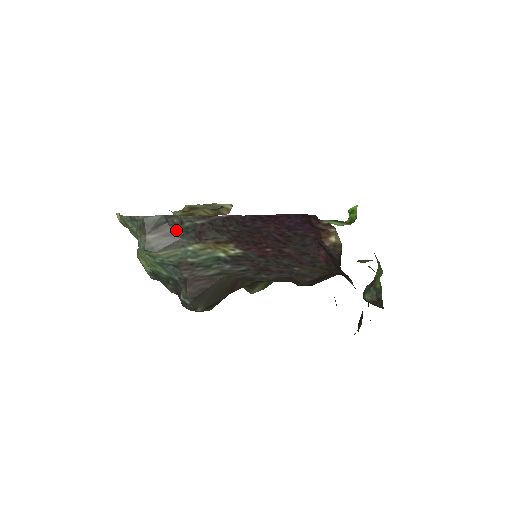
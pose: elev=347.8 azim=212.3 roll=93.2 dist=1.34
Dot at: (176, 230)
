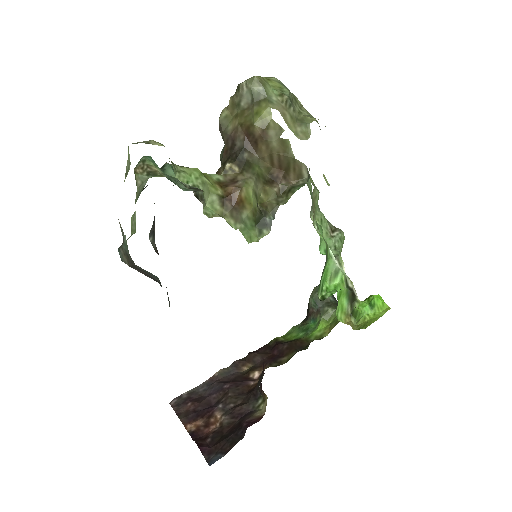
Dot at: occluded
